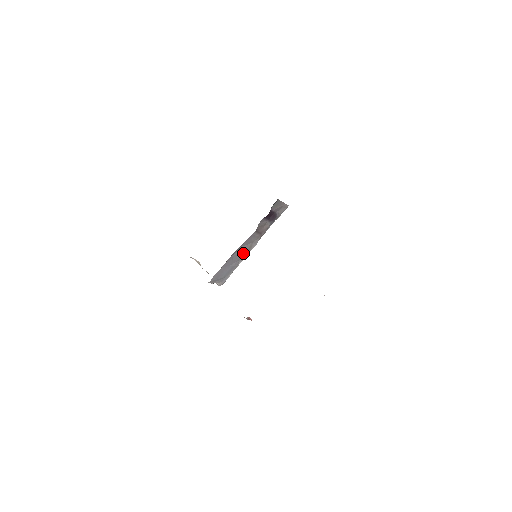
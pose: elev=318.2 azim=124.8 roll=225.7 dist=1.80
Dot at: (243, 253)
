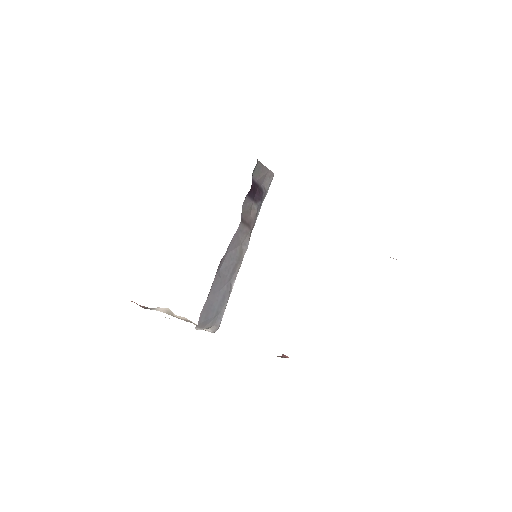
Dot at: (233, 265)
